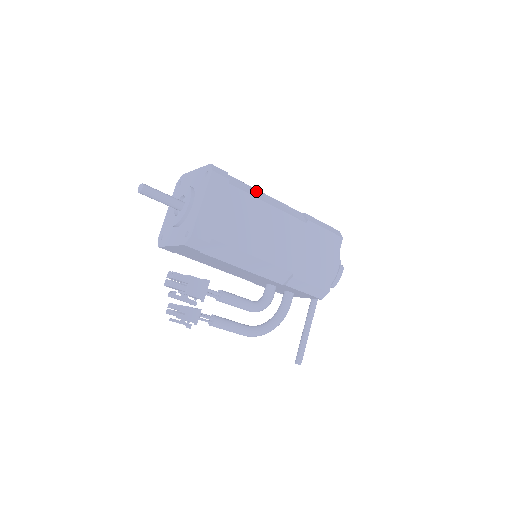
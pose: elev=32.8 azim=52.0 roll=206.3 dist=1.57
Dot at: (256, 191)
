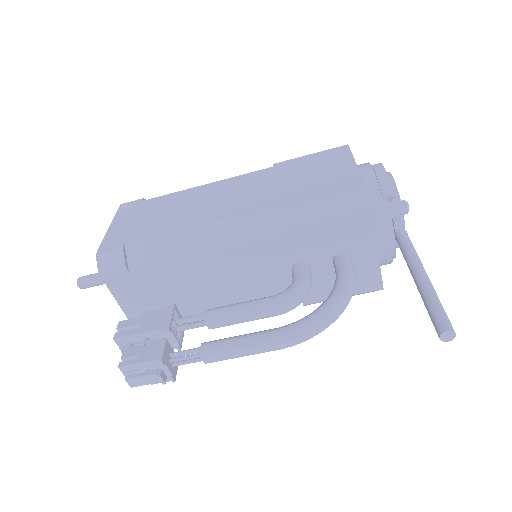
Dot at: occluded
